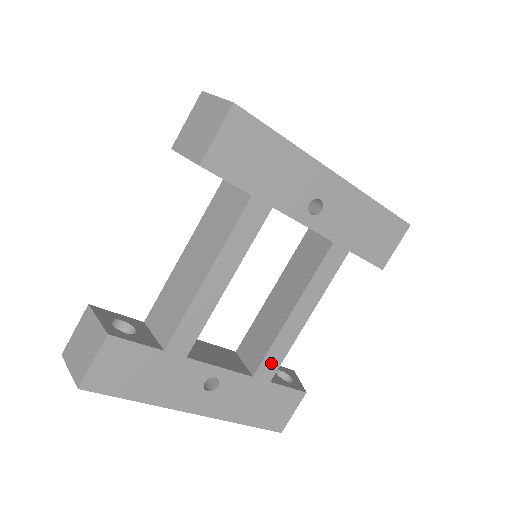
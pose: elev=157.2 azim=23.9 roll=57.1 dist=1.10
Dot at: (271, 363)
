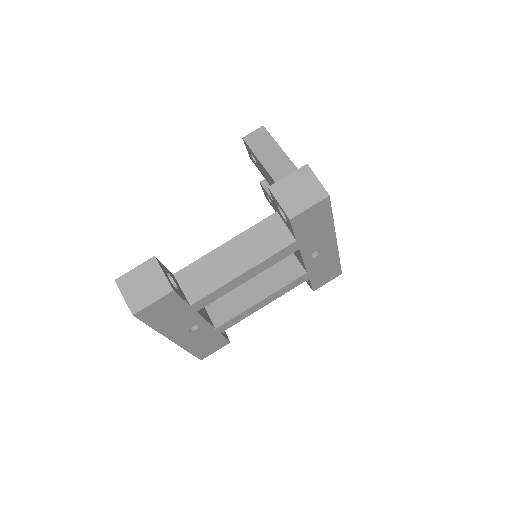
Dot at: (229, 324)
